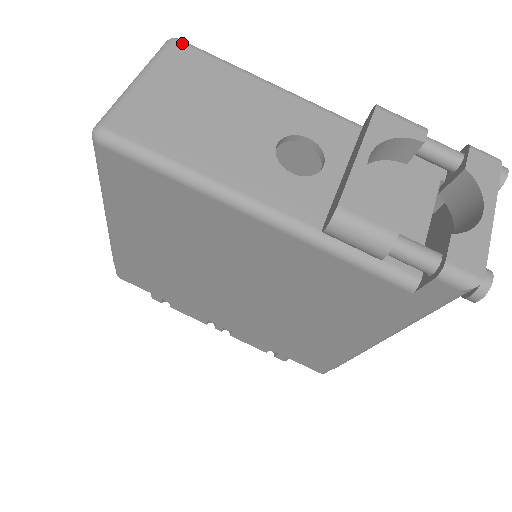
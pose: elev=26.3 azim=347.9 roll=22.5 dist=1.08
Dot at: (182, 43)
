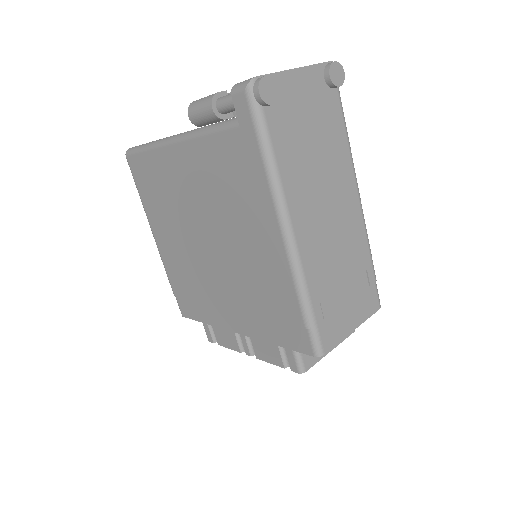
Dot at: occluded
